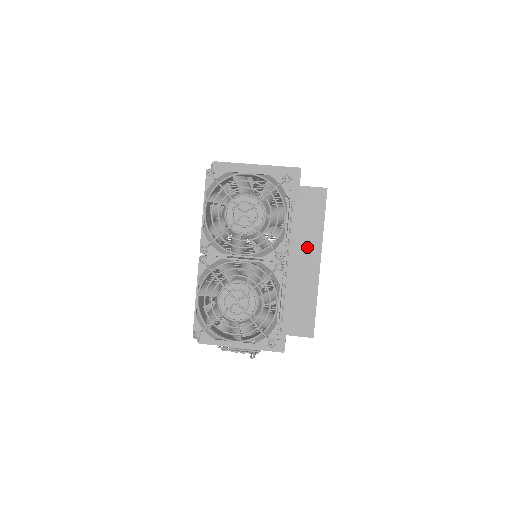
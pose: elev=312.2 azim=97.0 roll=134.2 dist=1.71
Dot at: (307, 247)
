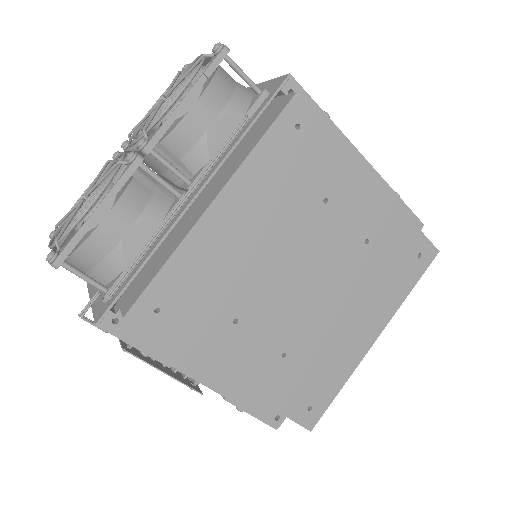
Dot at: (220, 178)
